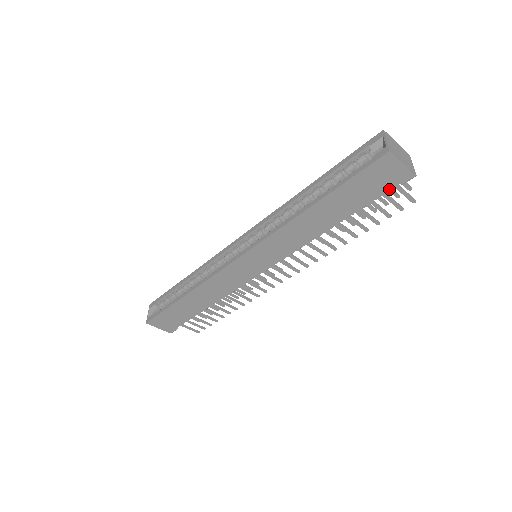
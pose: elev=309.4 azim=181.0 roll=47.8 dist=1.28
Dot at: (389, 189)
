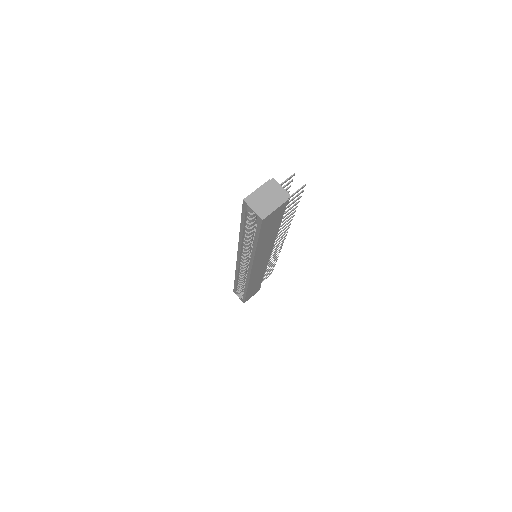
Dot at: (284, 210)
